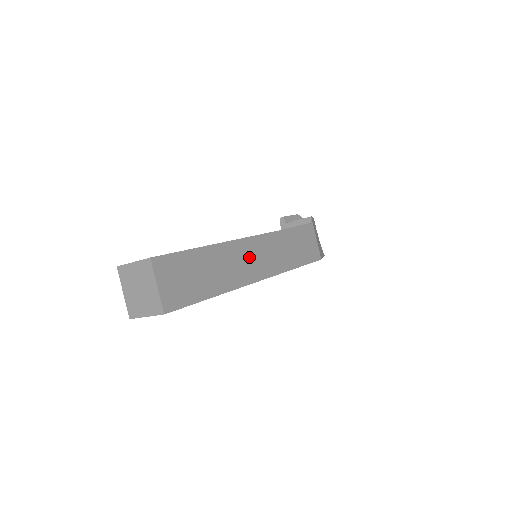
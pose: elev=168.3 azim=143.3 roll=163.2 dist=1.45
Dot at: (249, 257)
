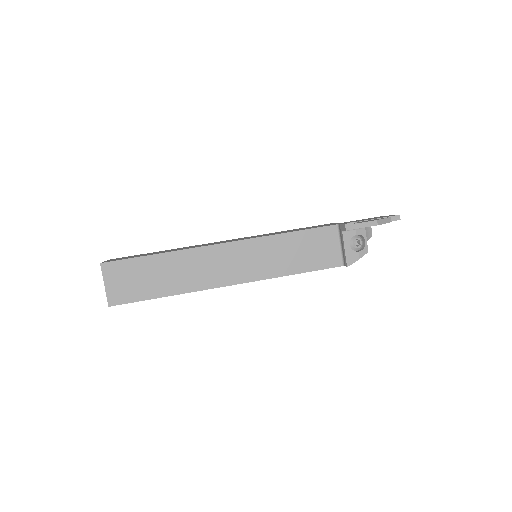
Dot at: occluded
